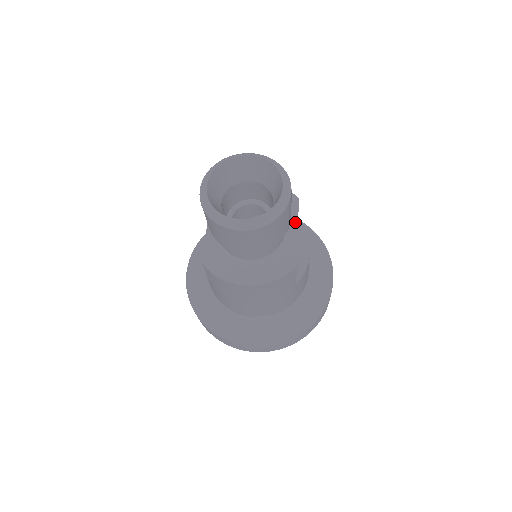
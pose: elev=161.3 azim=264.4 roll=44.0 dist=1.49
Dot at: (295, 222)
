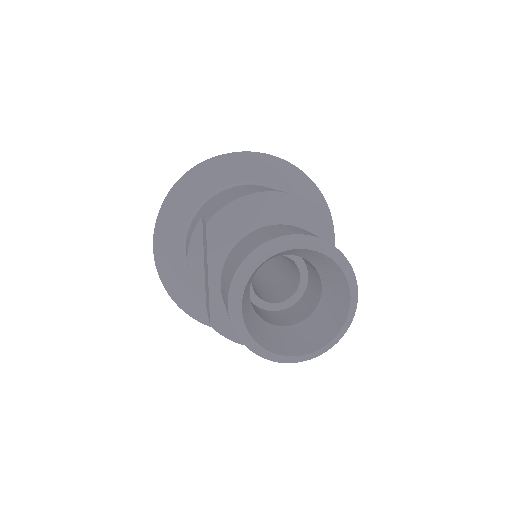
Dot at: occluded
